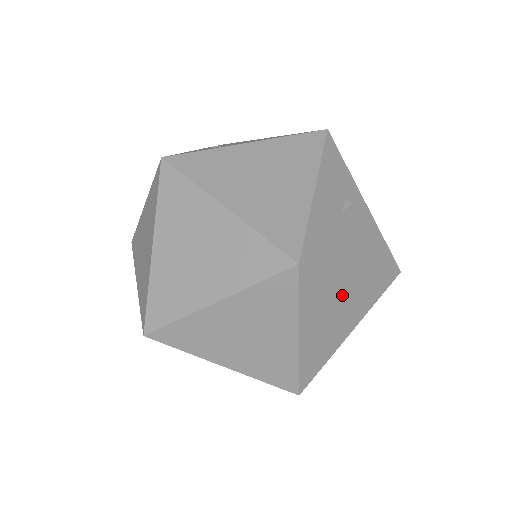
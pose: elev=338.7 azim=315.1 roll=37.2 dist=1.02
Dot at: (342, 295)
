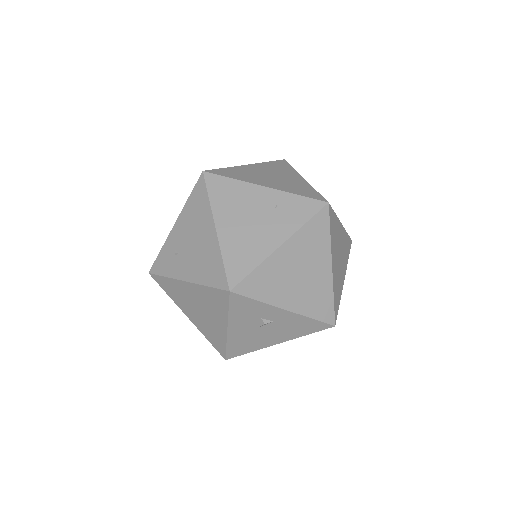
Dot at: occluded
